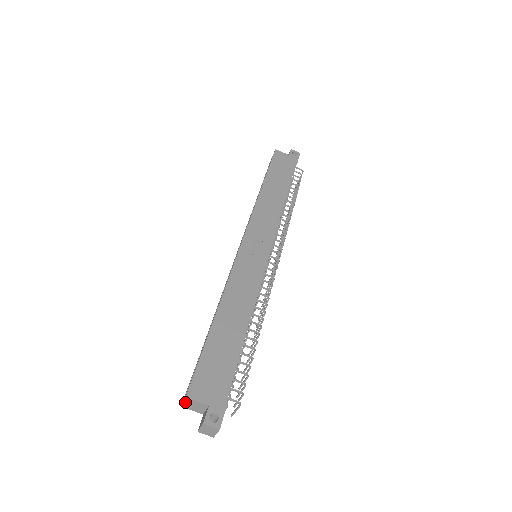
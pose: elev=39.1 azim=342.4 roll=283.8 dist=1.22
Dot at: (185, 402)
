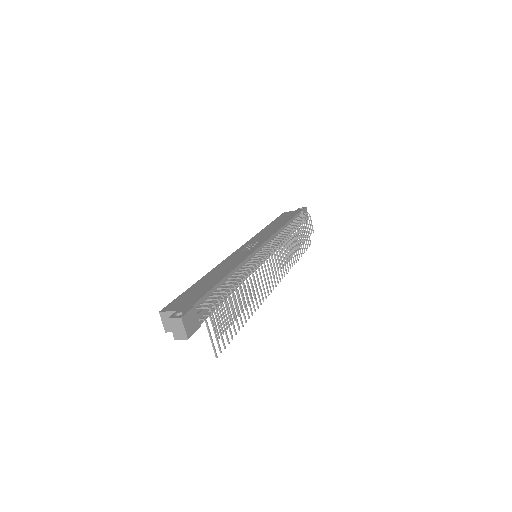
Dot at: (163, 321)
